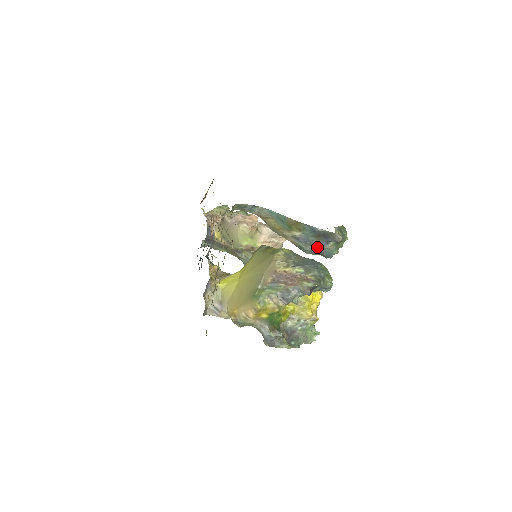
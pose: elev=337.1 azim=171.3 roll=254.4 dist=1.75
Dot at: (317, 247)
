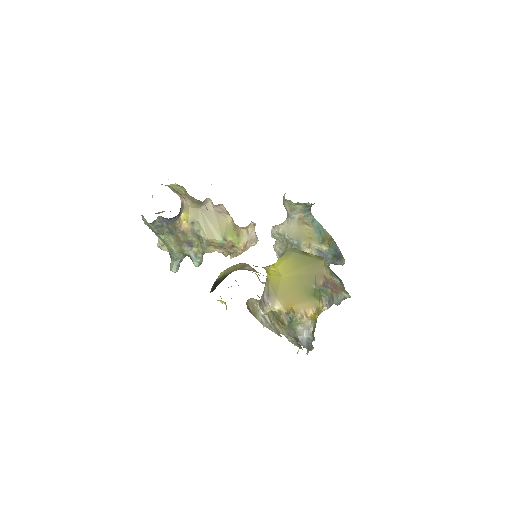
Dot at: occluded
